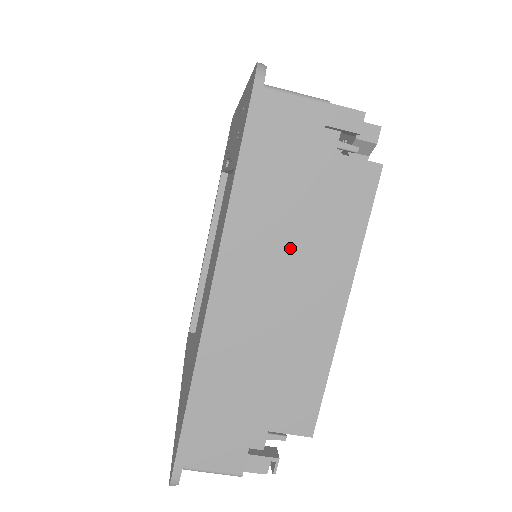
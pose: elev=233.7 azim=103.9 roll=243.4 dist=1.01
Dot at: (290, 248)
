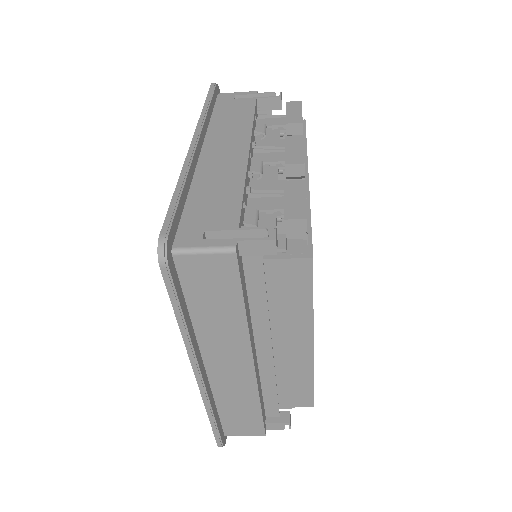
Dot at: (245, 339)
